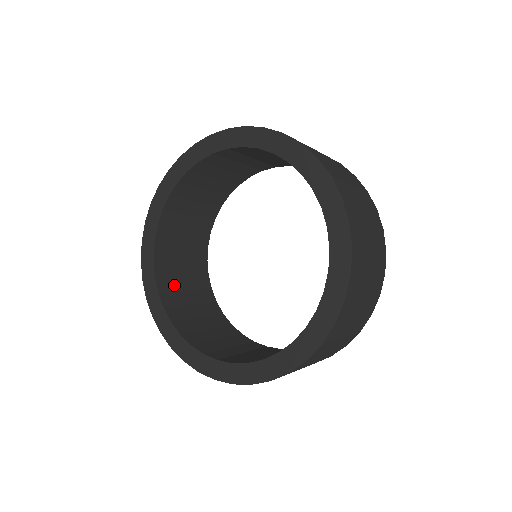
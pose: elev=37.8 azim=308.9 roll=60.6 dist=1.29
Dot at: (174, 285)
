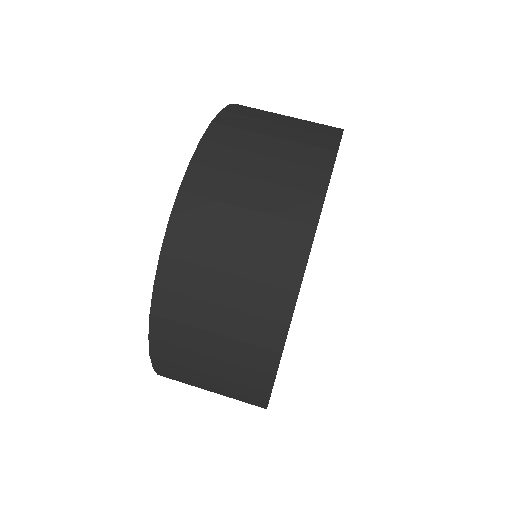
Dot at: occluded
